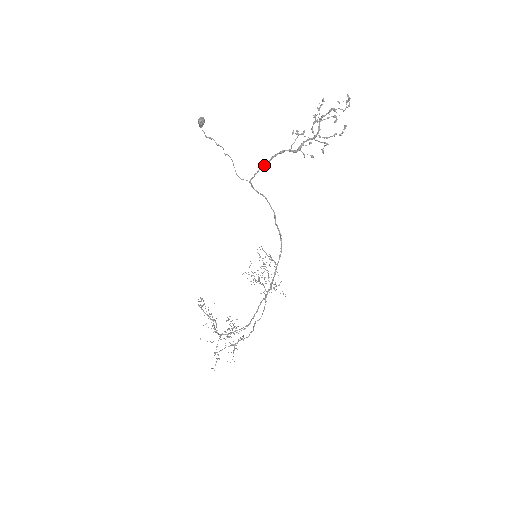
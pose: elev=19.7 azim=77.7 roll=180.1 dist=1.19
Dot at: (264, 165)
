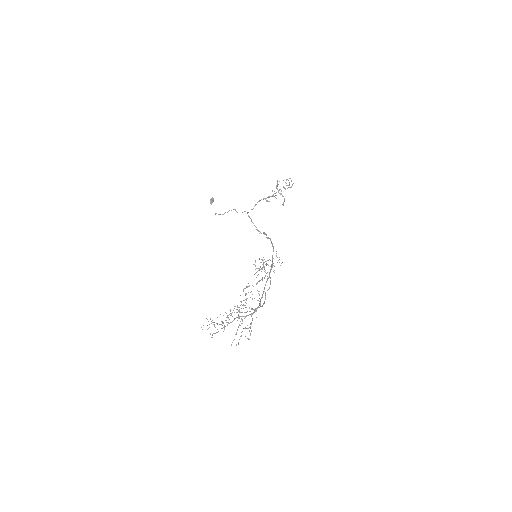
Dot at: (253, 208)
